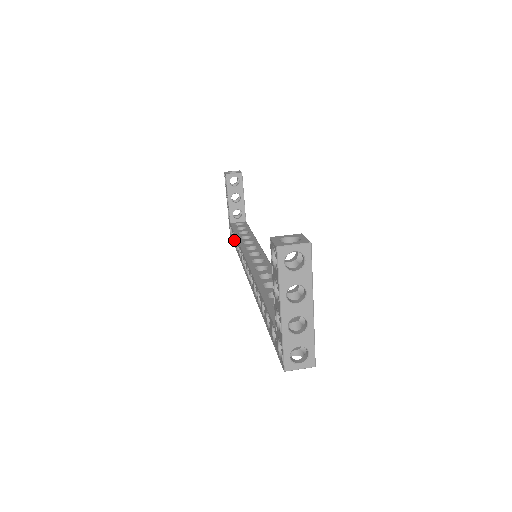
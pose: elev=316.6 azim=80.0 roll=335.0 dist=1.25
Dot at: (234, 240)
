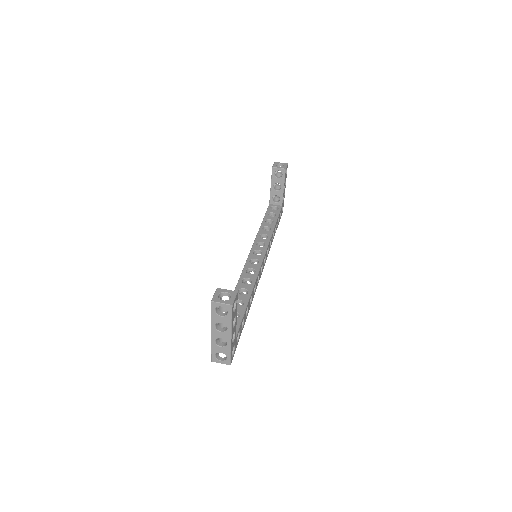
Dot at: occluded
